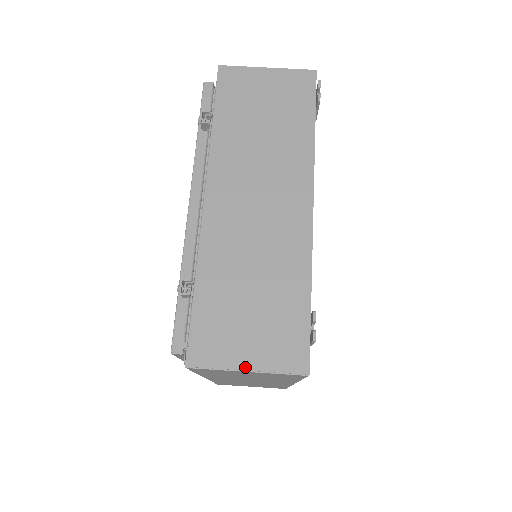
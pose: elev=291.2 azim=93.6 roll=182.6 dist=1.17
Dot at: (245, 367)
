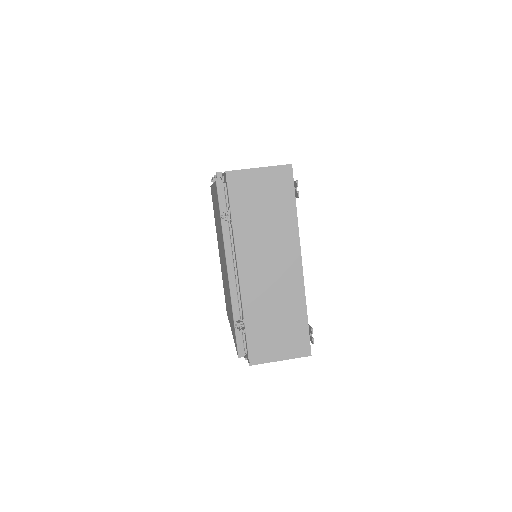
Dot at: (280, 359)
